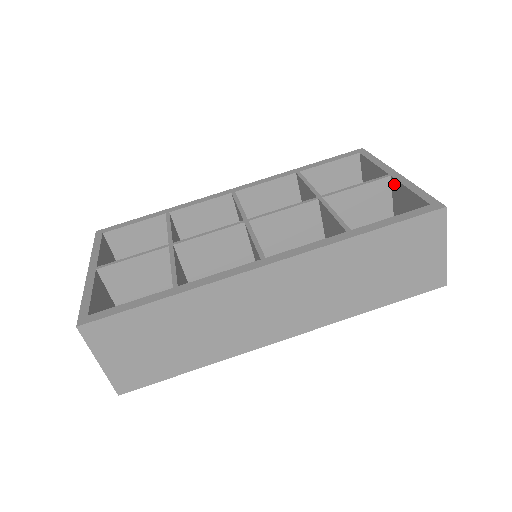
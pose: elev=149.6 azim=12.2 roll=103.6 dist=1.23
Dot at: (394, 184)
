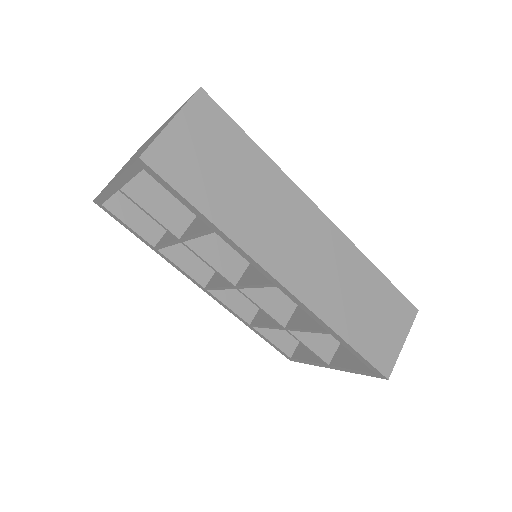
Dot at: occluded
